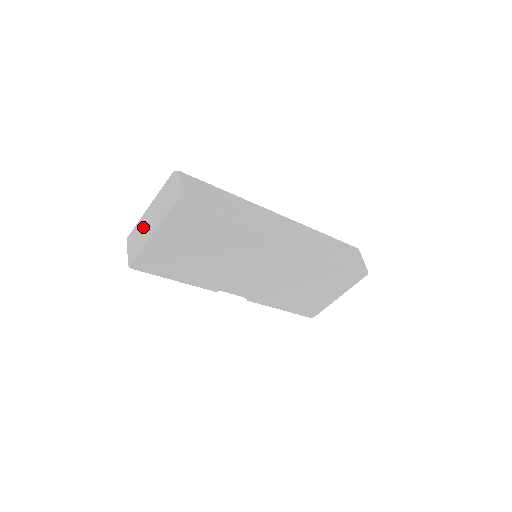
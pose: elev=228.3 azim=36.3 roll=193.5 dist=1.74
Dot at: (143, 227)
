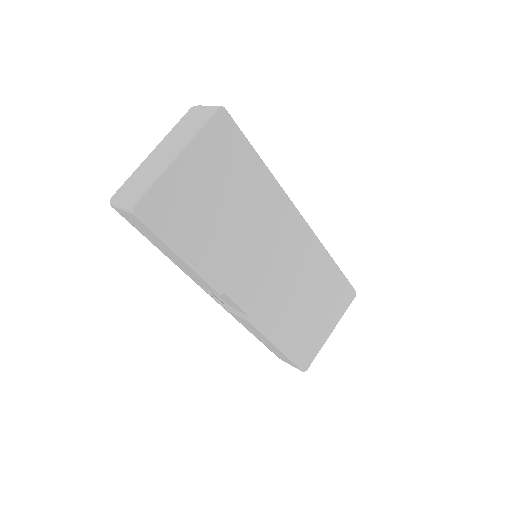
Dot at: (152, 164)
